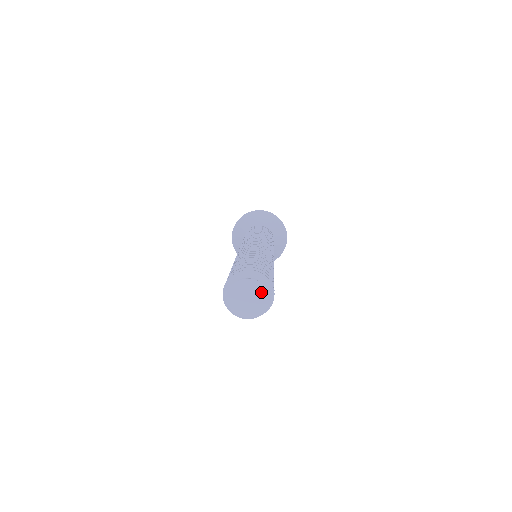
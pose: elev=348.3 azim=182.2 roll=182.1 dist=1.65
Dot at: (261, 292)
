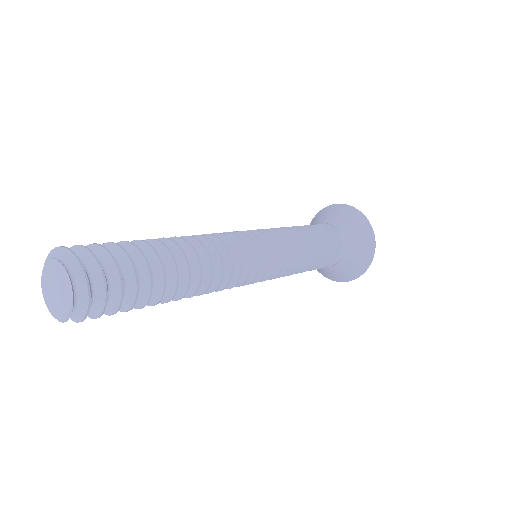
Dot at: (65, 281)
